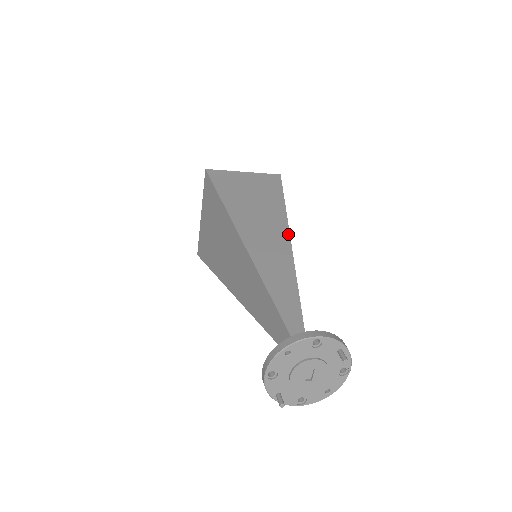
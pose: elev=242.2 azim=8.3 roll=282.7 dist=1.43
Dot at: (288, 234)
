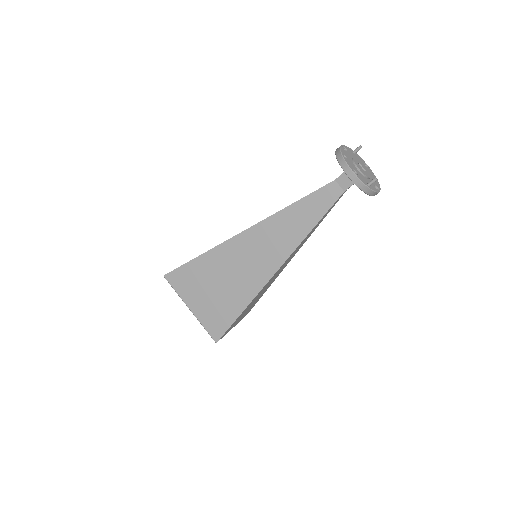
Dot at: occluded
